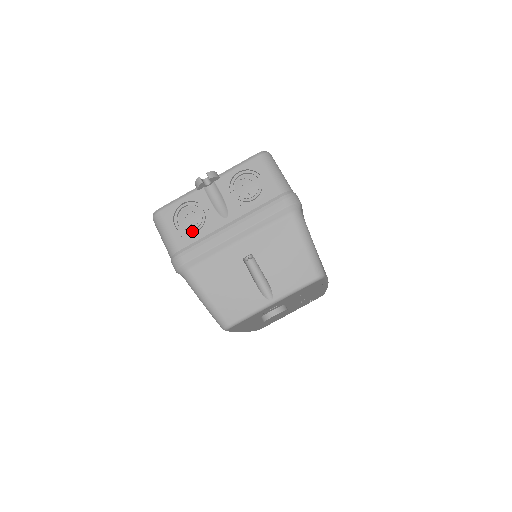
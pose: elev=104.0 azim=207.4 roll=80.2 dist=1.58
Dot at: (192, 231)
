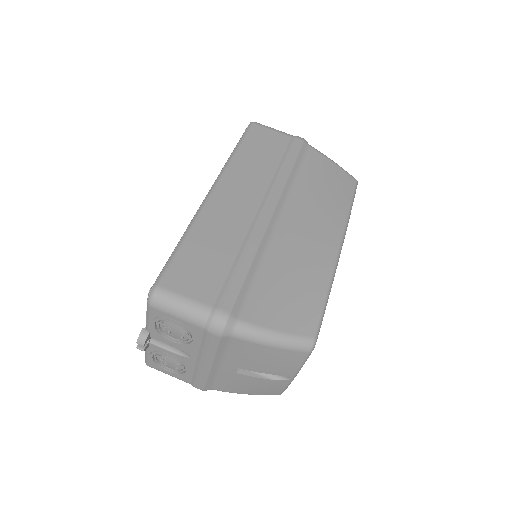
Dot at: (182, 371)
